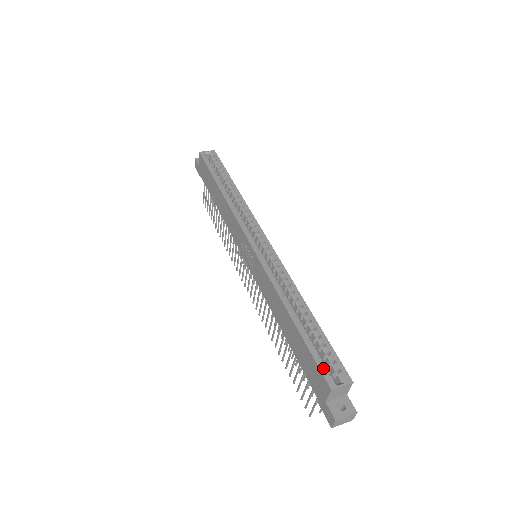
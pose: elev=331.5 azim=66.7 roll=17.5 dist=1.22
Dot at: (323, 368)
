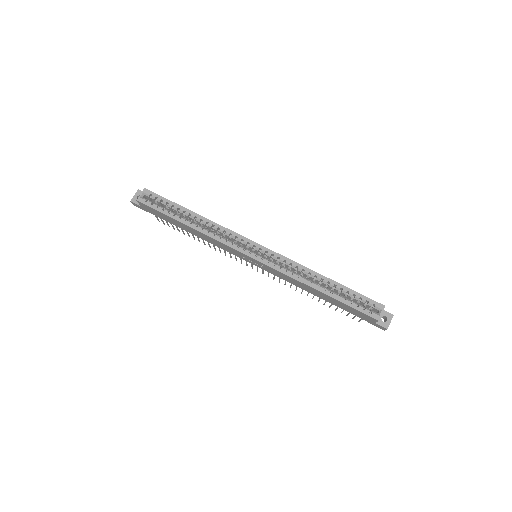
Dot at: (365, 311)
